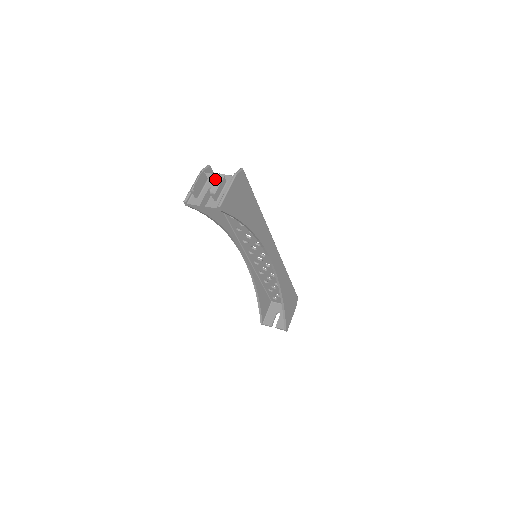
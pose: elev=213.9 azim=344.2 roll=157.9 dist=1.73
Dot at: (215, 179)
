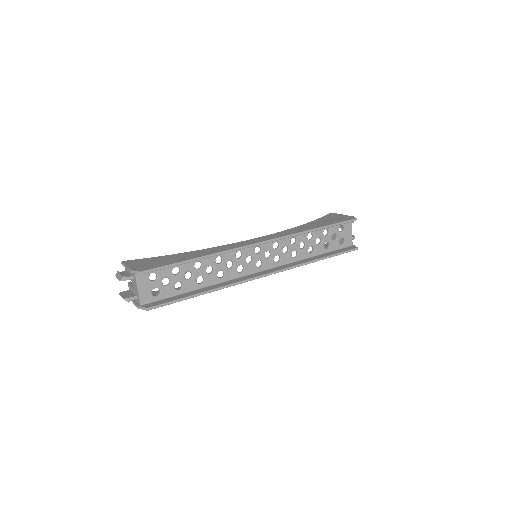
Dot at: (121, 296)
